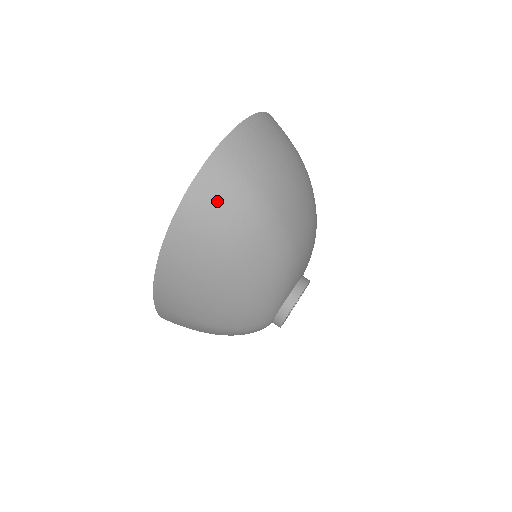
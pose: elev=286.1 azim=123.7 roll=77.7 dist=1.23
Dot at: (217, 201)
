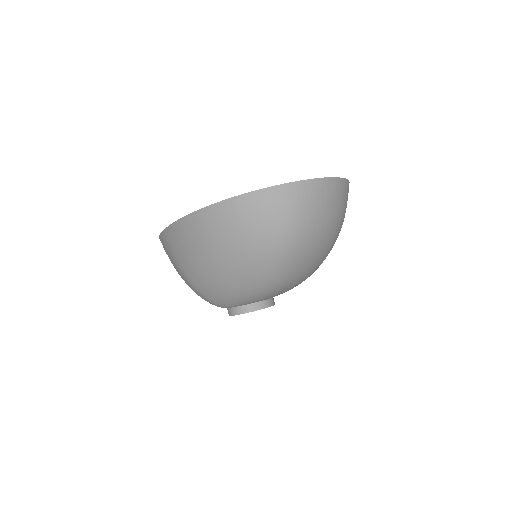
Dot at: (264, 215)
